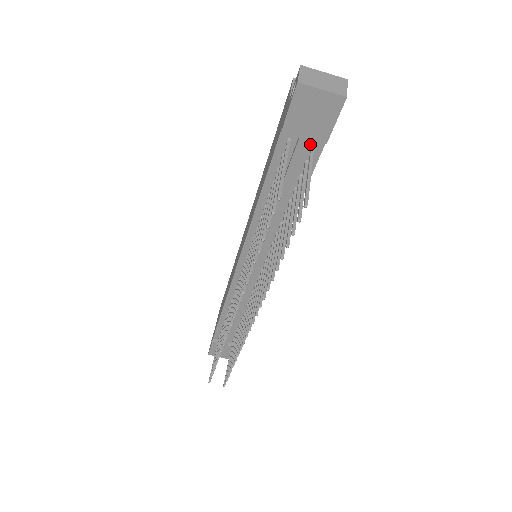
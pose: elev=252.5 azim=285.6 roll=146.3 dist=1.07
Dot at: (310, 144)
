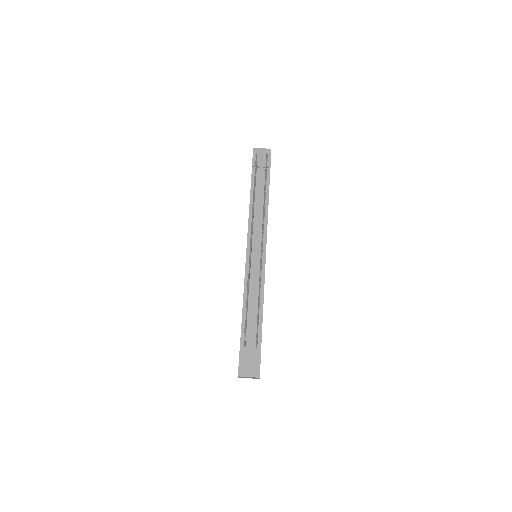
Dot at: (264, 171)
